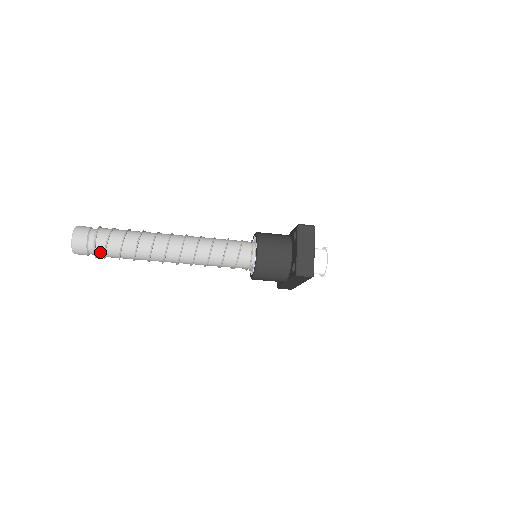
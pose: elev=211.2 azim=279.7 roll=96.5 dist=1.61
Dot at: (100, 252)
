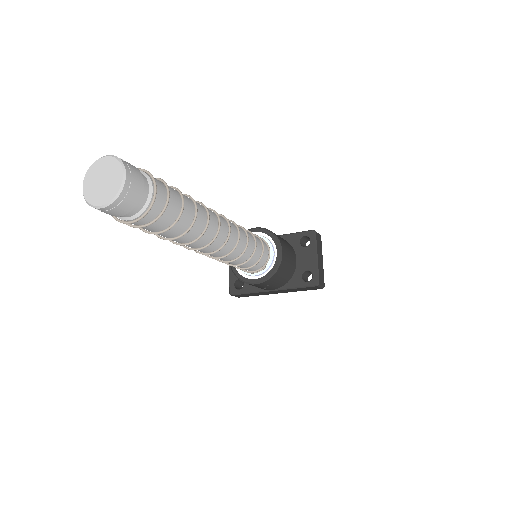
Dot at: (148, 216)
